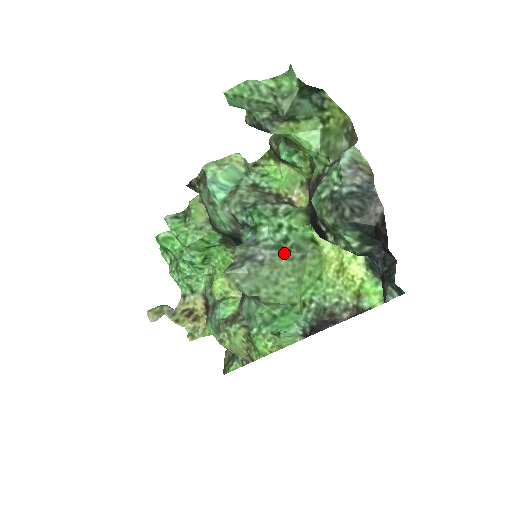
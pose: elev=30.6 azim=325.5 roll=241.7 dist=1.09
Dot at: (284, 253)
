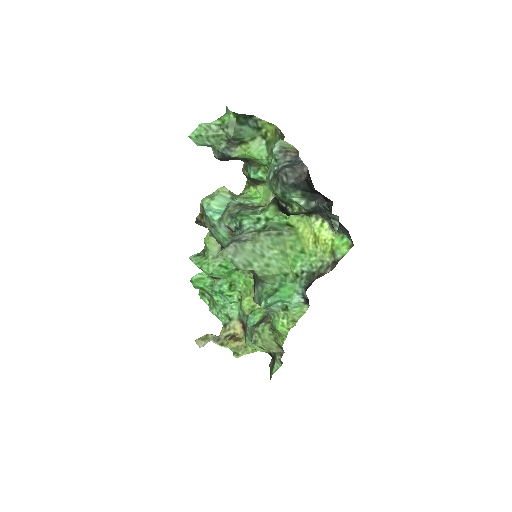
Dot at: (262, 232)
